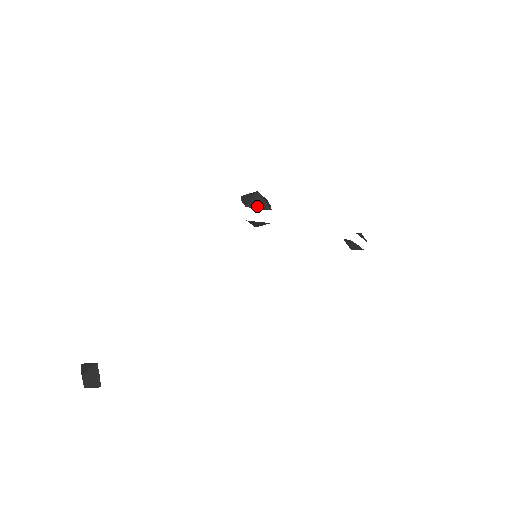
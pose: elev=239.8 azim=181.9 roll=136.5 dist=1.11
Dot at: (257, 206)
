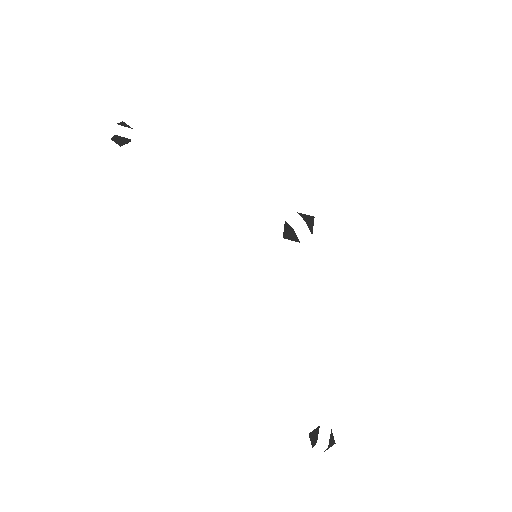
Dot at: (302, 215)
